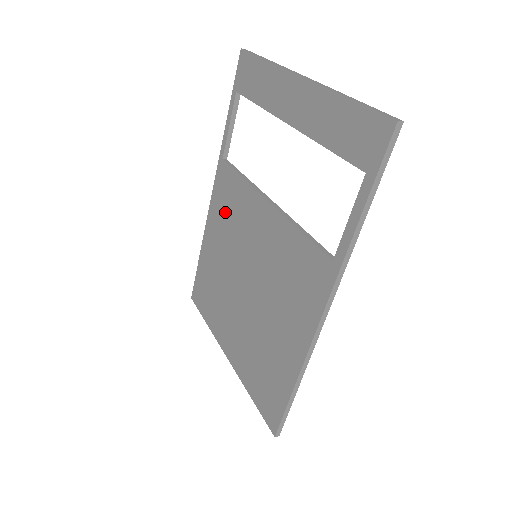
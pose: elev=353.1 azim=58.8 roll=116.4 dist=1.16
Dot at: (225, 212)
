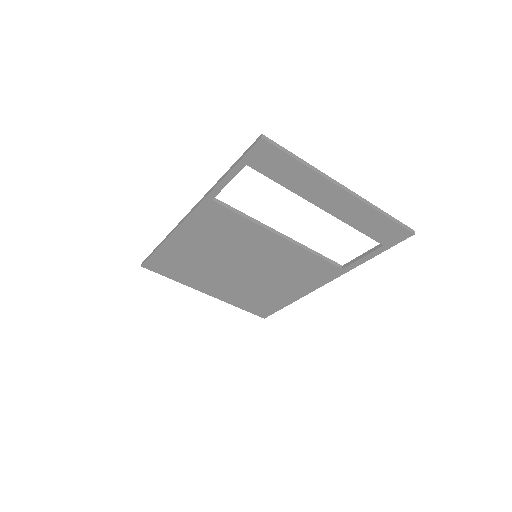
Dot at: (214, 231)
